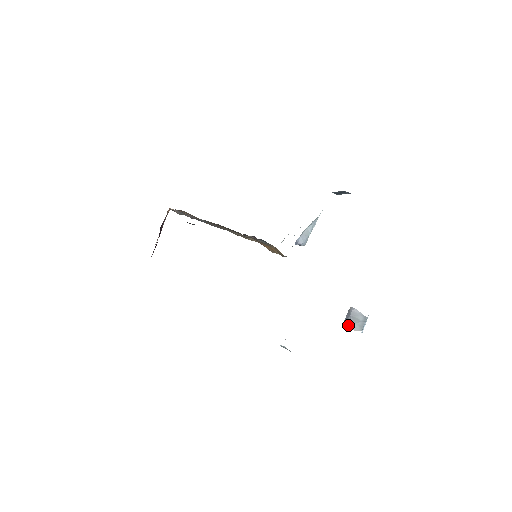
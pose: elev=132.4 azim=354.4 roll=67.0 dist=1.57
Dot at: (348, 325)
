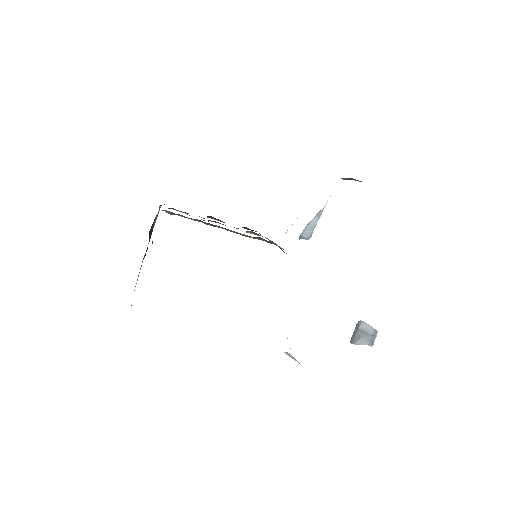
Dot at: (357, 339)
